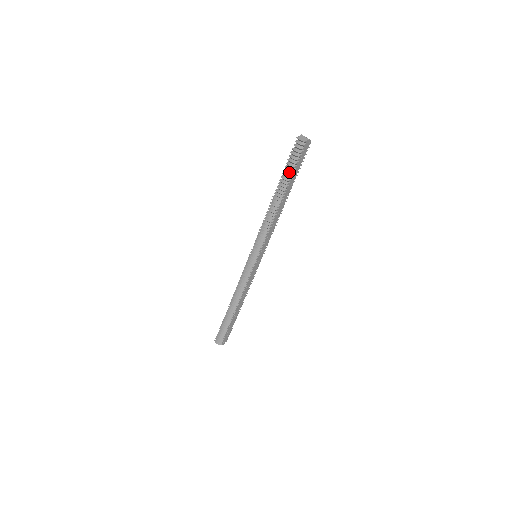
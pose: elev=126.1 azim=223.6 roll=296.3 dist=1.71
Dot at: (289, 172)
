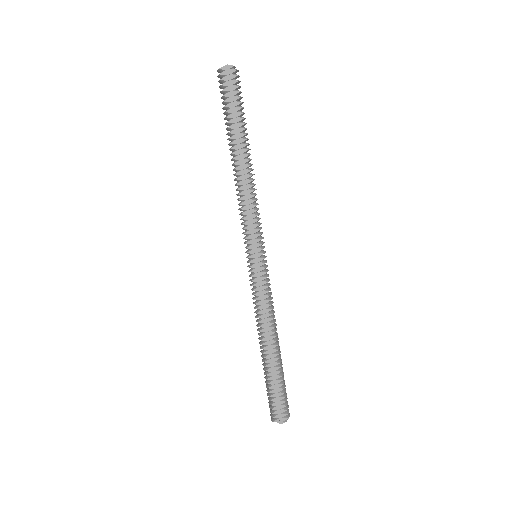
Dot at: (226, 117)
